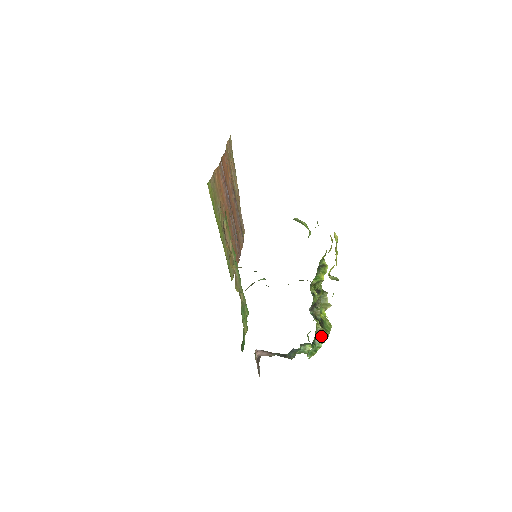
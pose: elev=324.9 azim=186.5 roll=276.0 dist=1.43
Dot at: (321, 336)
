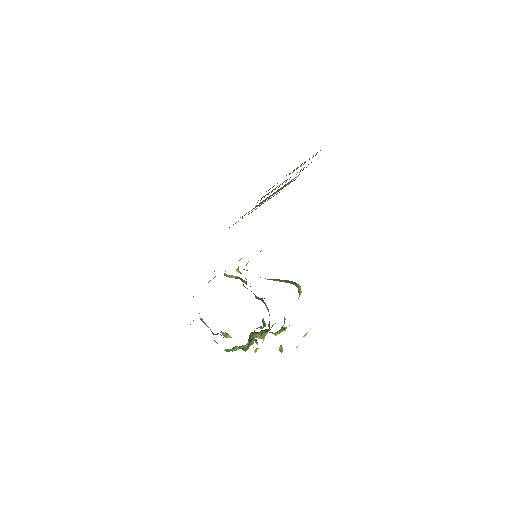
Dot at: (242, 349)
